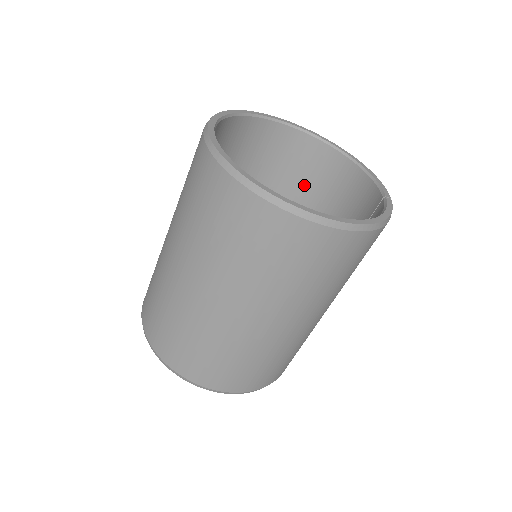
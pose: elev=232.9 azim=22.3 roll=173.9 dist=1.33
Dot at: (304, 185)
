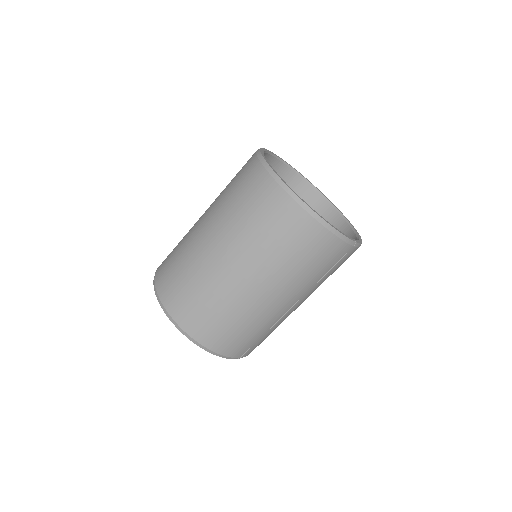
Dot at: occluded
